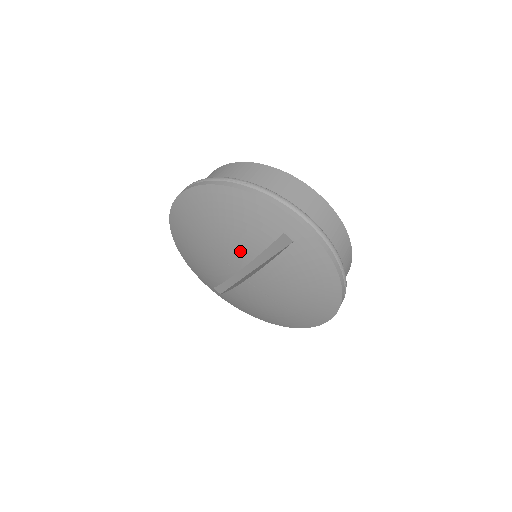
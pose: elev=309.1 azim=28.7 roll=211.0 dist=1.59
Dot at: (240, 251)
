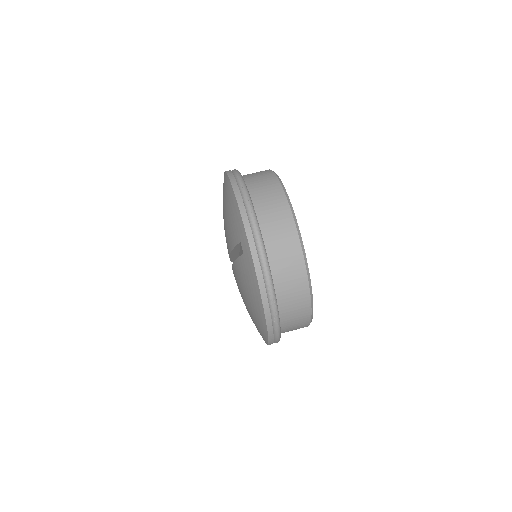
Dot at: (228, 240)
